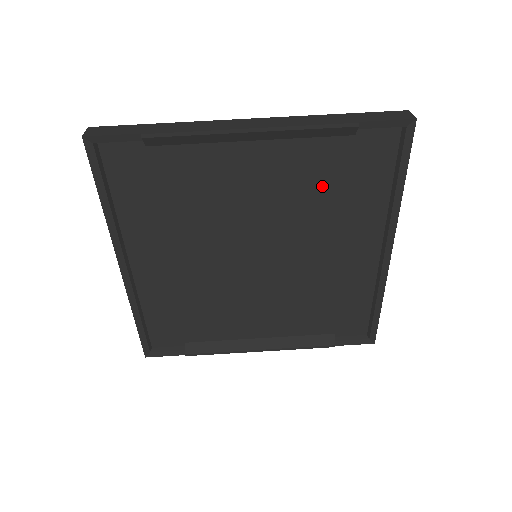
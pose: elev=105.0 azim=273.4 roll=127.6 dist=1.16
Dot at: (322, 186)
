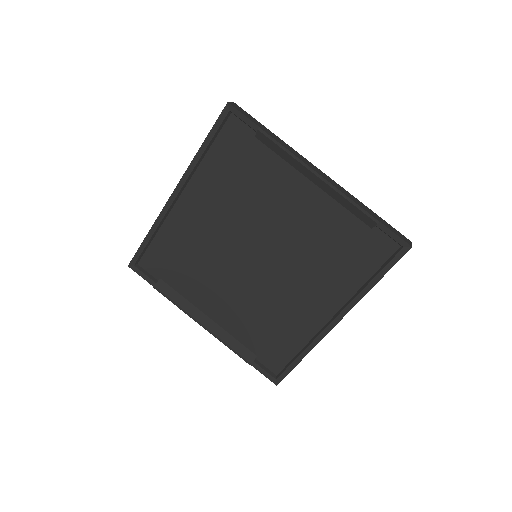
Dot at: (330, 244)
